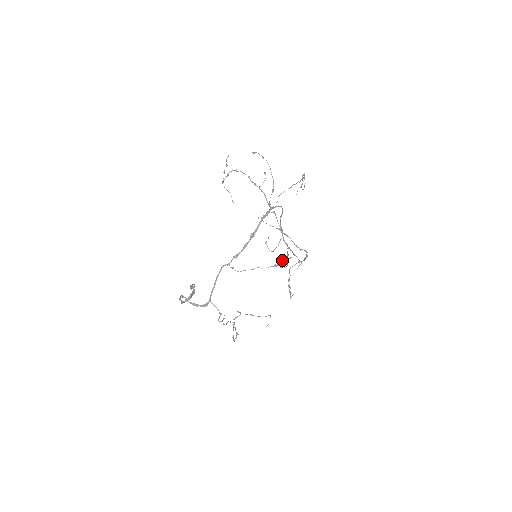
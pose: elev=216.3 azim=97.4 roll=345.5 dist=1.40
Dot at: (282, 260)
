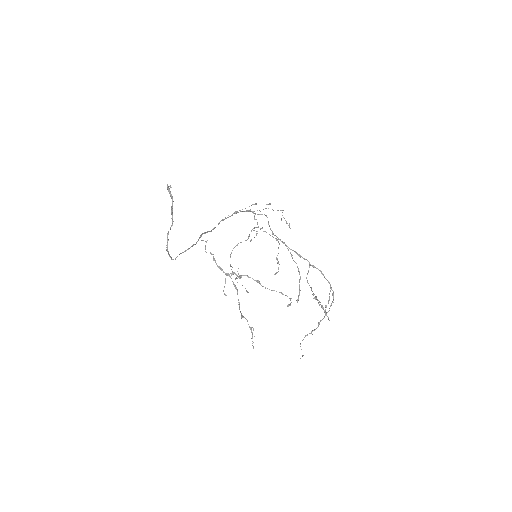
Dot at: occluded
